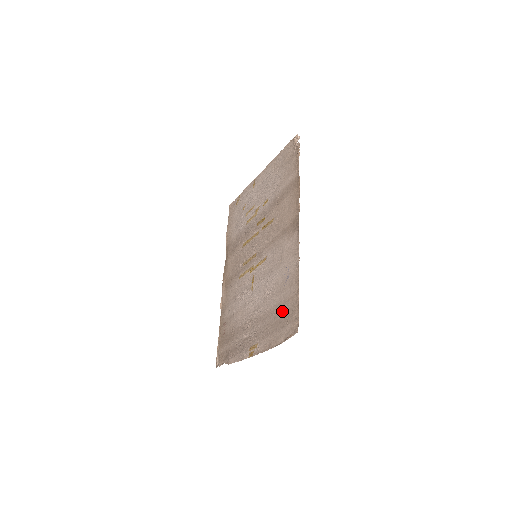
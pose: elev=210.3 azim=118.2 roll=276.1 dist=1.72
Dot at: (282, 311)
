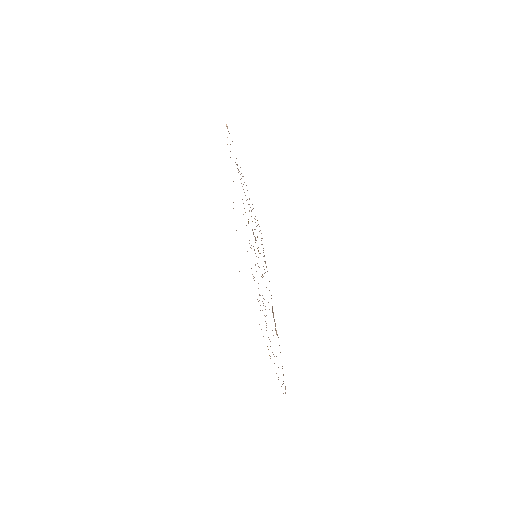
Dot at: occluded
